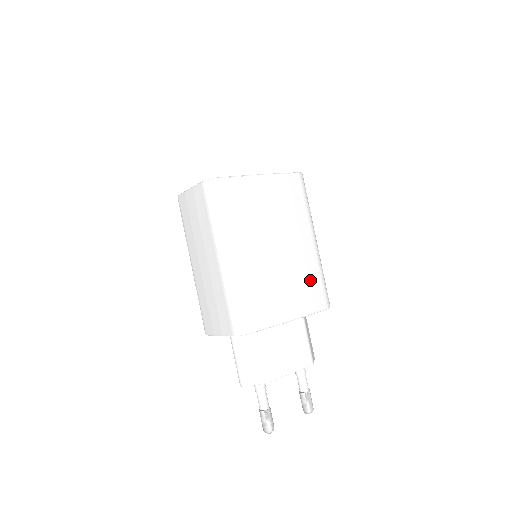
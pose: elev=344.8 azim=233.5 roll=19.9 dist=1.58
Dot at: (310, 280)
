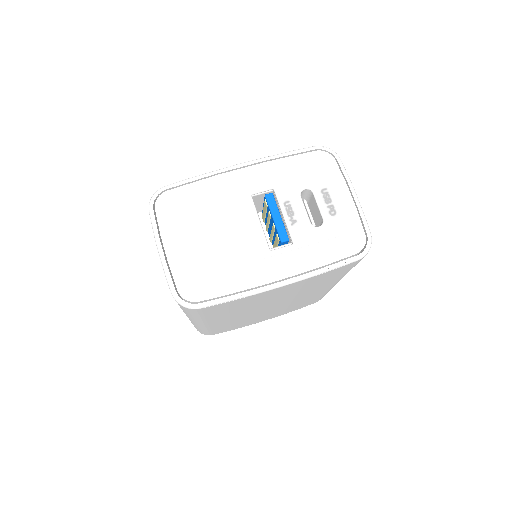
Dot at: (305, 302)
